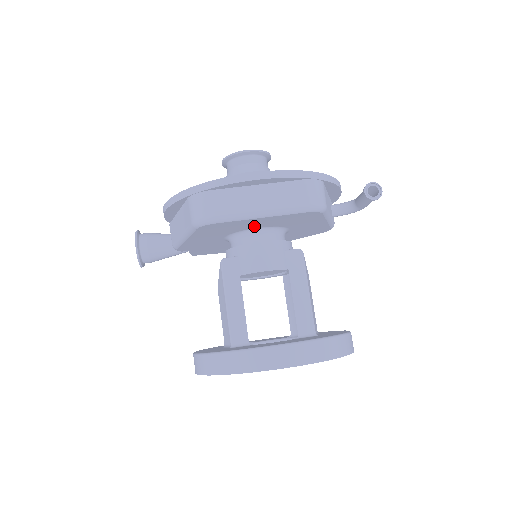
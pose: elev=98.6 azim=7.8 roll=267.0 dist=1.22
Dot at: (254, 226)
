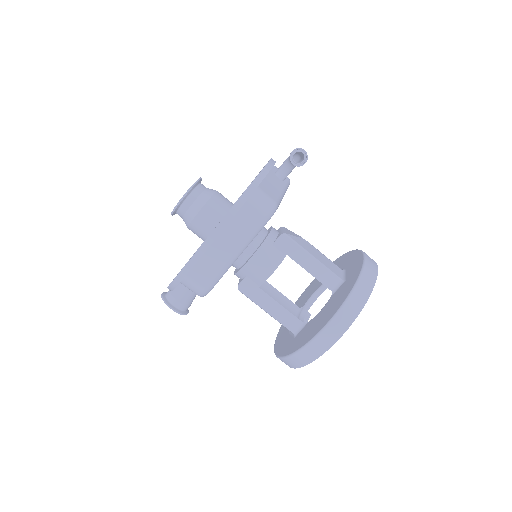
Dot at: occluded
